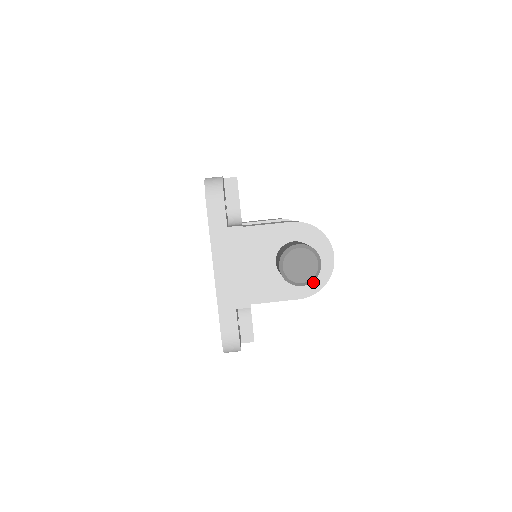
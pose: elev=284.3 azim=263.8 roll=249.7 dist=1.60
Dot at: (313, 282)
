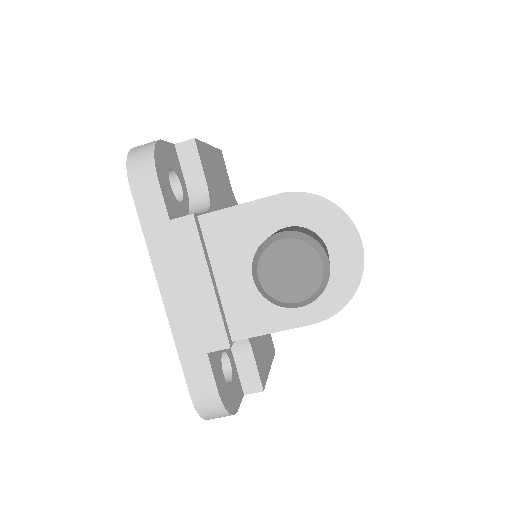
Dot at: (331, 292)
